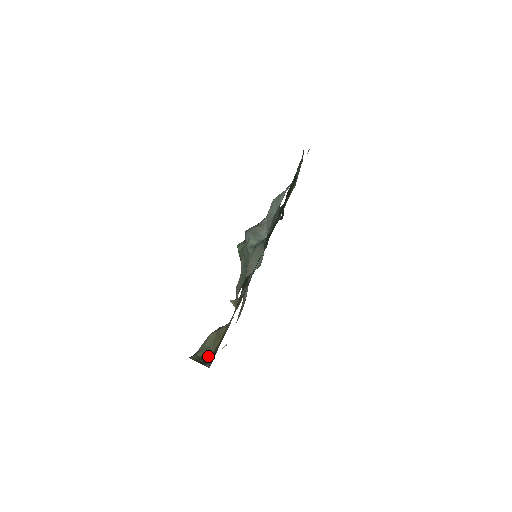
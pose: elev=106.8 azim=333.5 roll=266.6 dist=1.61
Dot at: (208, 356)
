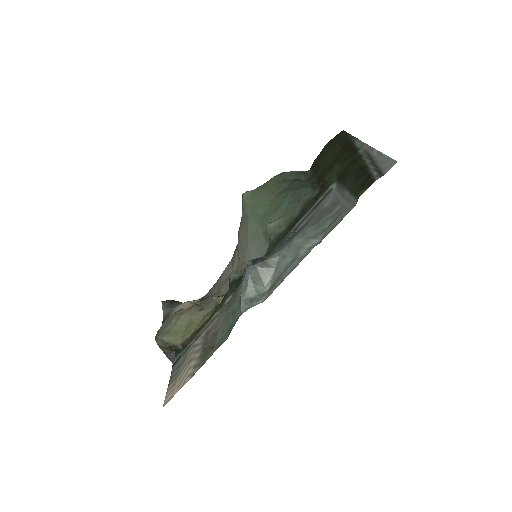
Dot at: (174, 348)
